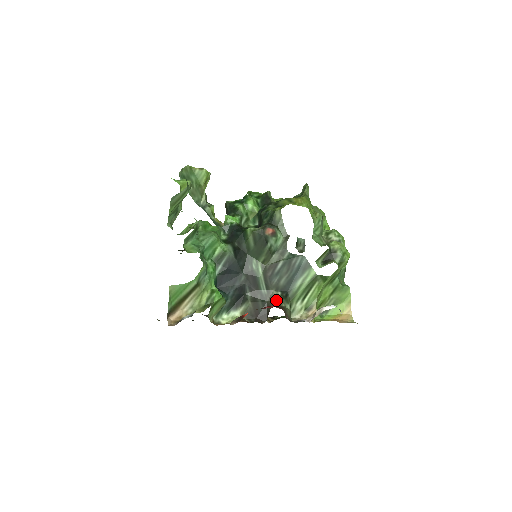
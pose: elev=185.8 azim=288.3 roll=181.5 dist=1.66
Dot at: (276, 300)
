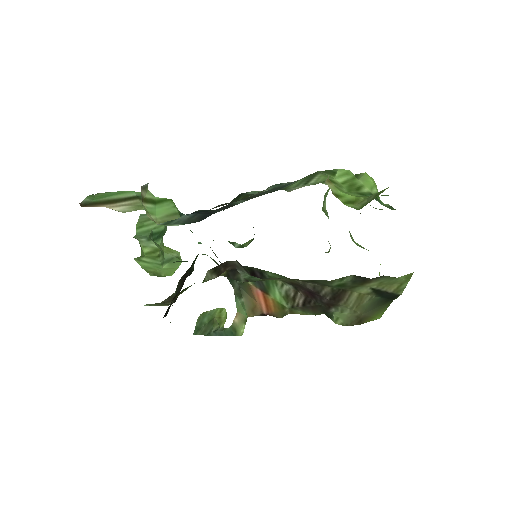
Dot at: occluded
